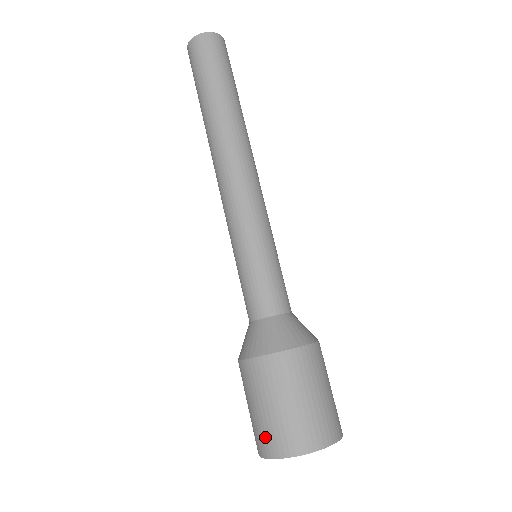
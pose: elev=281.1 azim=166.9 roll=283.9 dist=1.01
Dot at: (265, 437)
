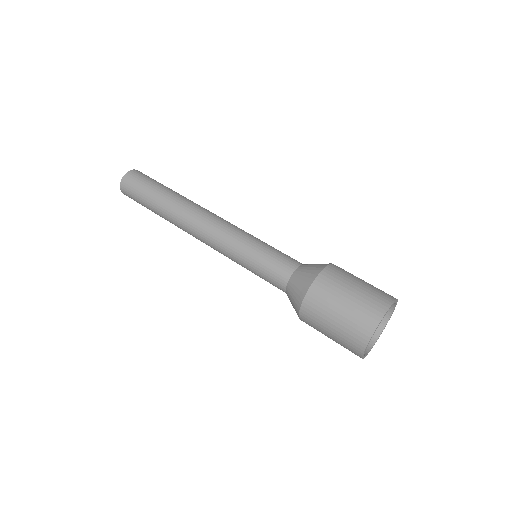
Dot at: (360, 322)
